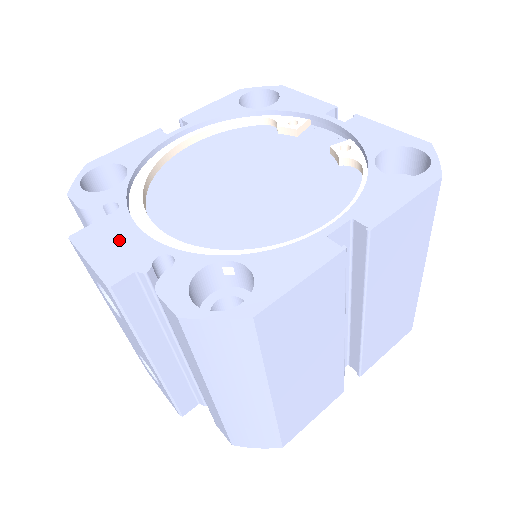
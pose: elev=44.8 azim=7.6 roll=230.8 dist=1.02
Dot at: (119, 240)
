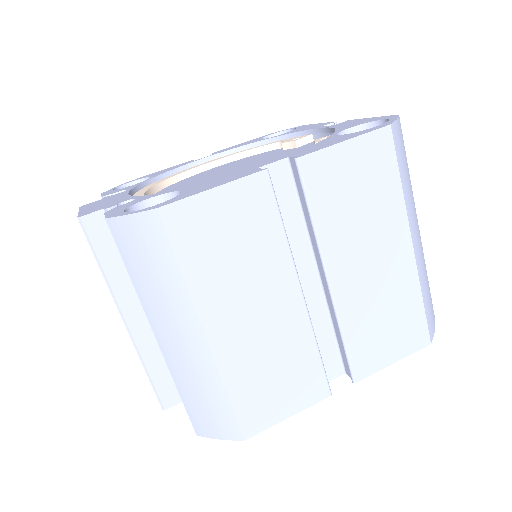
Dot at: (109, 201)
